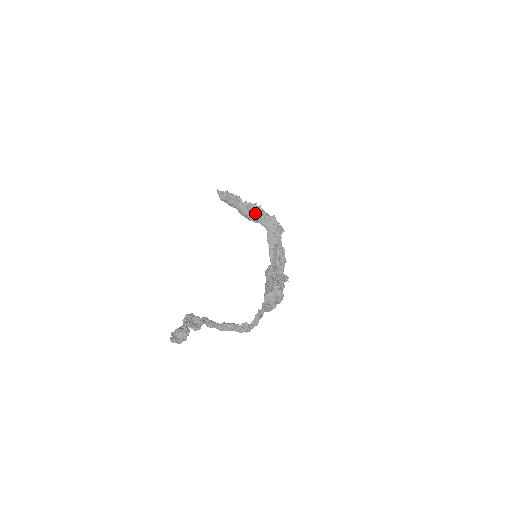
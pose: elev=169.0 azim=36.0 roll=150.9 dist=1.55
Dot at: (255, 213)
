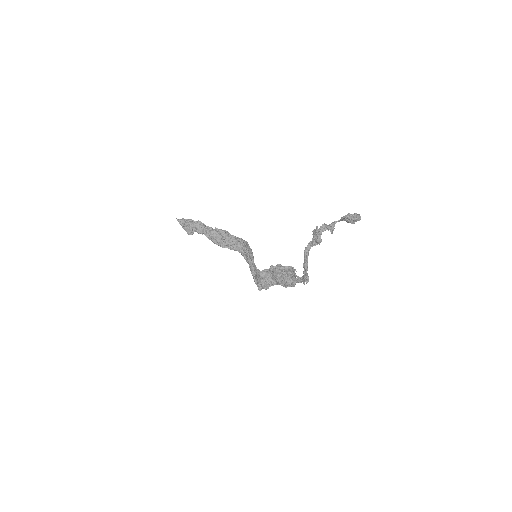
Dot at: (230, 236)
